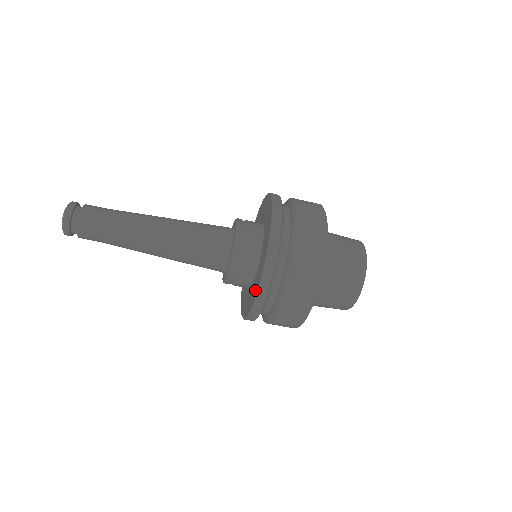
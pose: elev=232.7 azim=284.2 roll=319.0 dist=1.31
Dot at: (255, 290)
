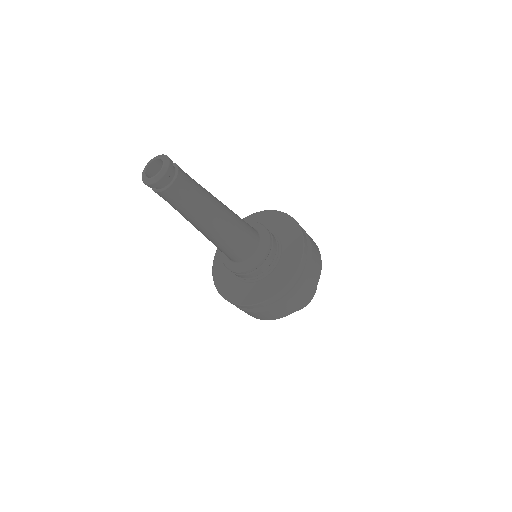
Dot at: (287, 273)
